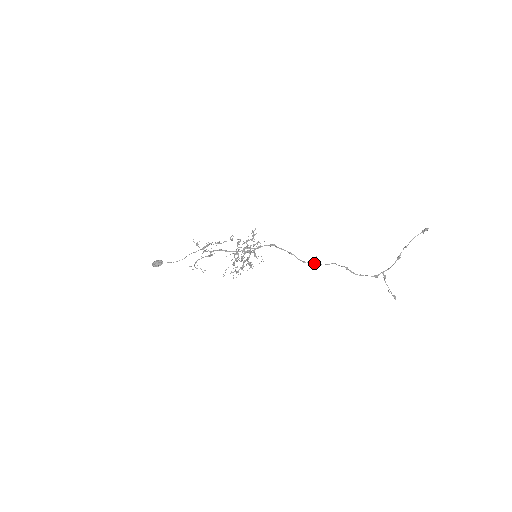
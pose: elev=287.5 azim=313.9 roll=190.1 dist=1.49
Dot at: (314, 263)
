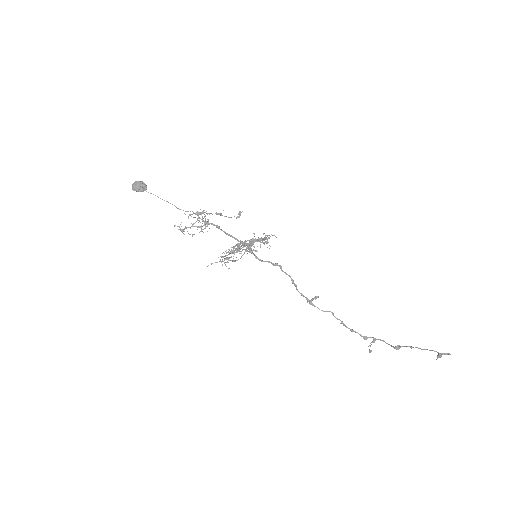
Dot at: (312, 303)
